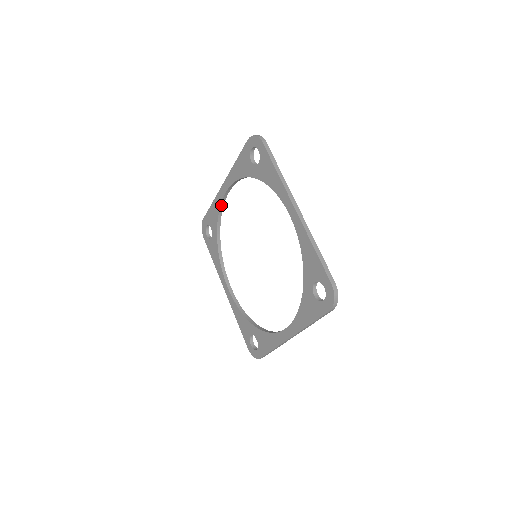
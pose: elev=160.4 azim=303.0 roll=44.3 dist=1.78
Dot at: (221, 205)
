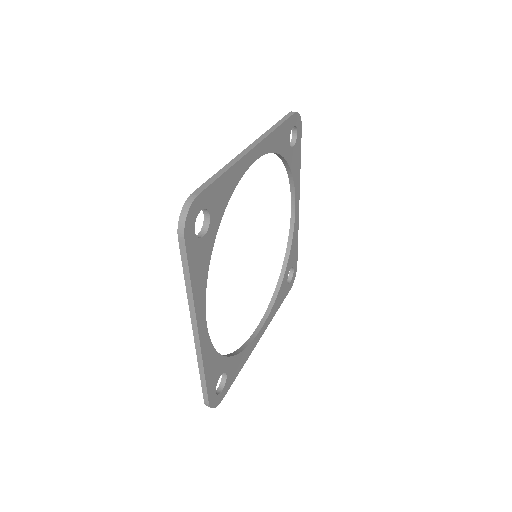
Dot at: (291, 230)
